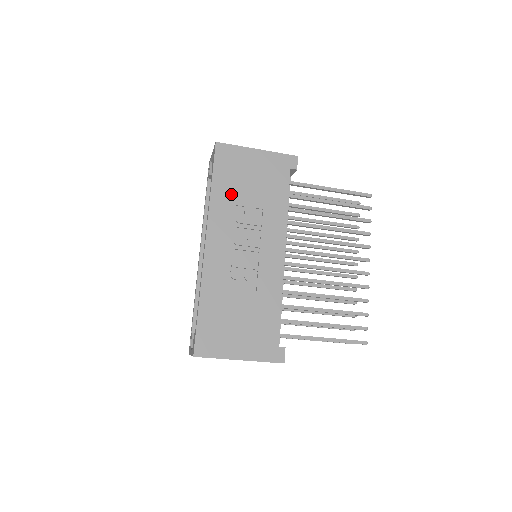
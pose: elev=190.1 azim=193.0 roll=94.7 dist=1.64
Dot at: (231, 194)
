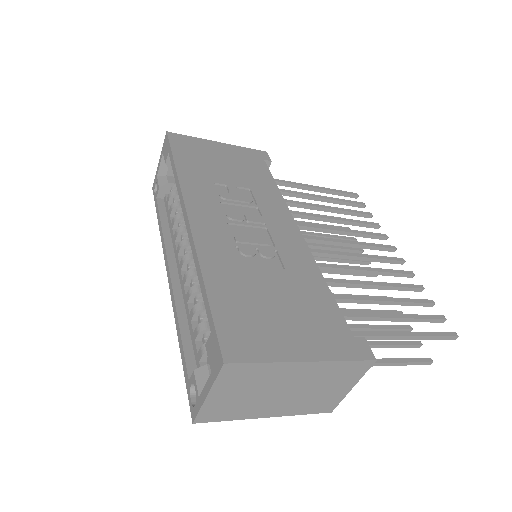
Dot at: (204, 173)
